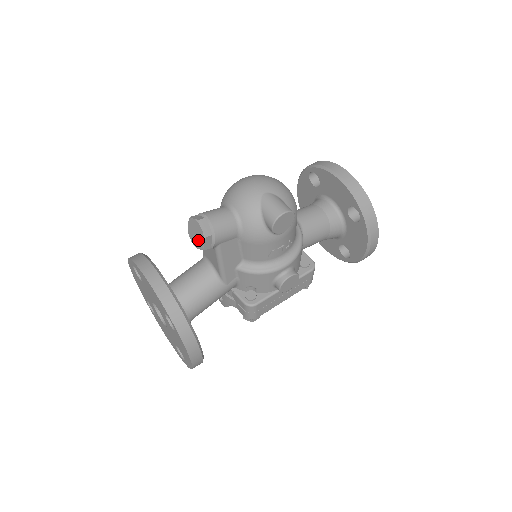
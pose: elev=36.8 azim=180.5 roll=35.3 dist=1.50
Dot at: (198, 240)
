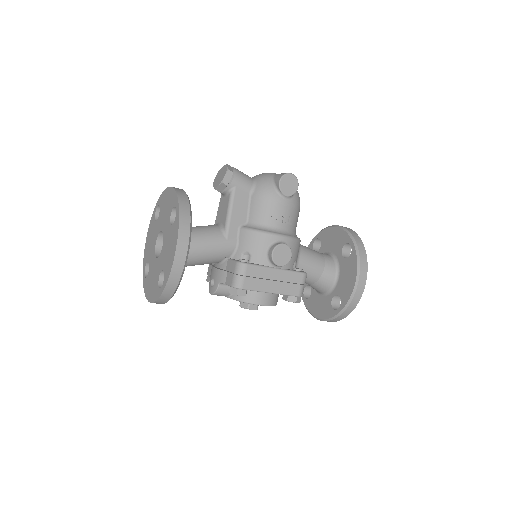
Dot at: (220, 178)
